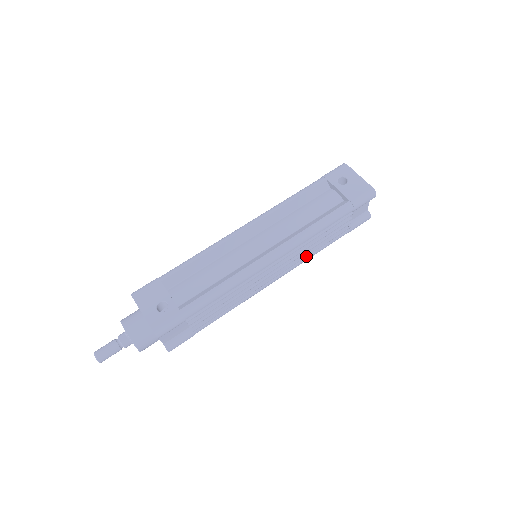
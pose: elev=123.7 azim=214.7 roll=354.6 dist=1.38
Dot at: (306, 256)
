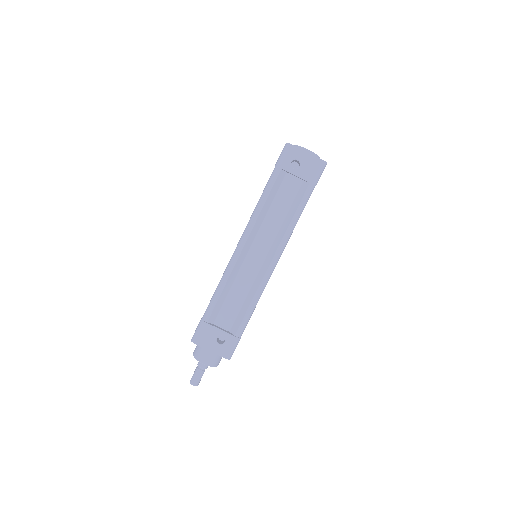
Dot at: occluded
